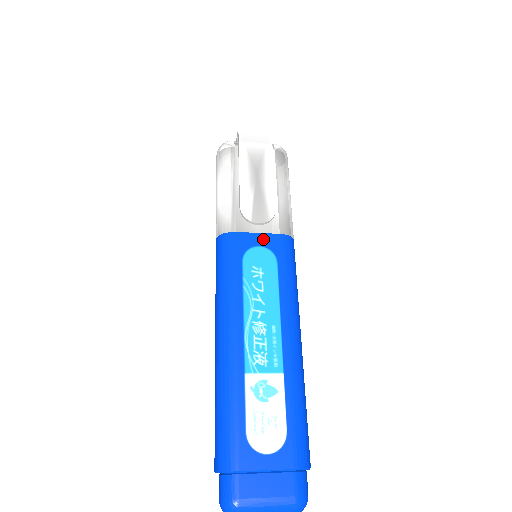
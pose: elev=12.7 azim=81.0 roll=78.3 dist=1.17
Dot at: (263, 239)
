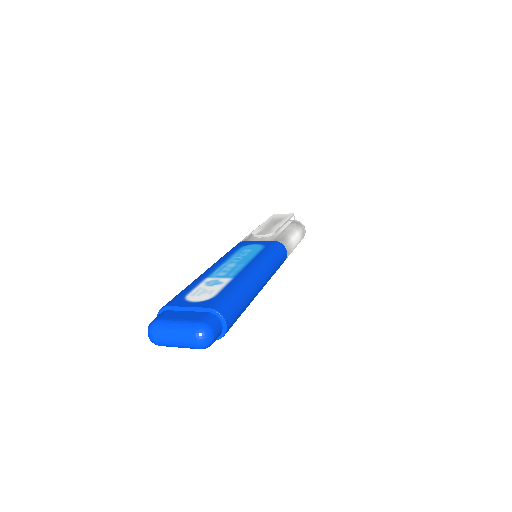
Dot at: (260, 242)
